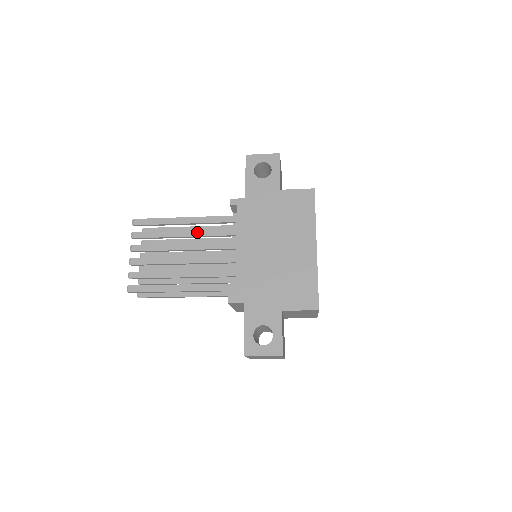
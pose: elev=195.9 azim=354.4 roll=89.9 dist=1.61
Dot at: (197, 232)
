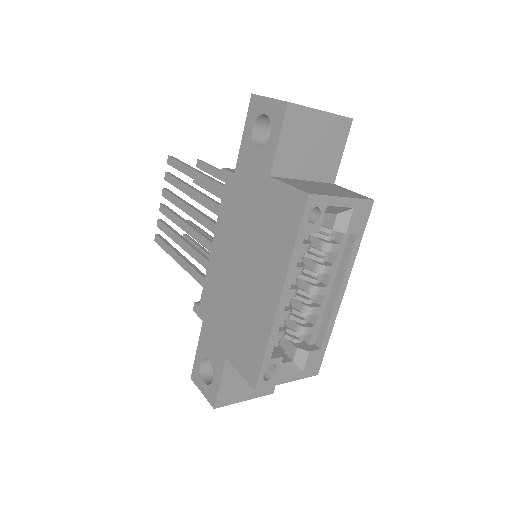
Dot at: (202, 198)
